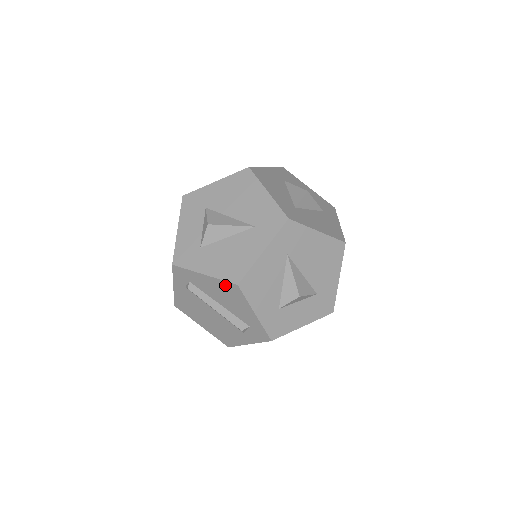
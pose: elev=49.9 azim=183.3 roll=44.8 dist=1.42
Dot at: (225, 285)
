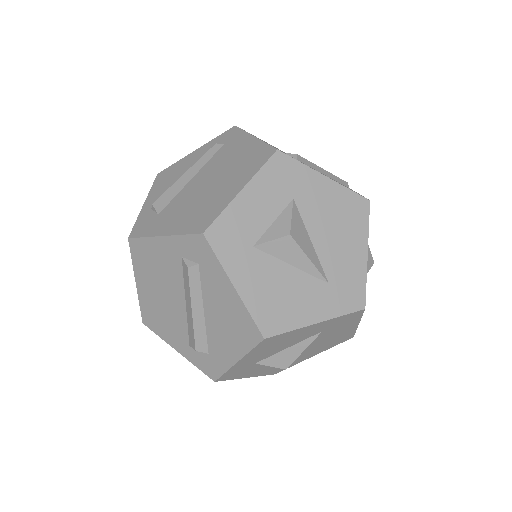
Dot at: (246, 320)
